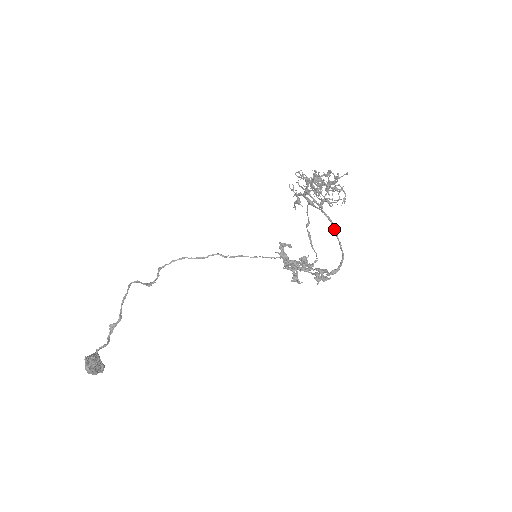
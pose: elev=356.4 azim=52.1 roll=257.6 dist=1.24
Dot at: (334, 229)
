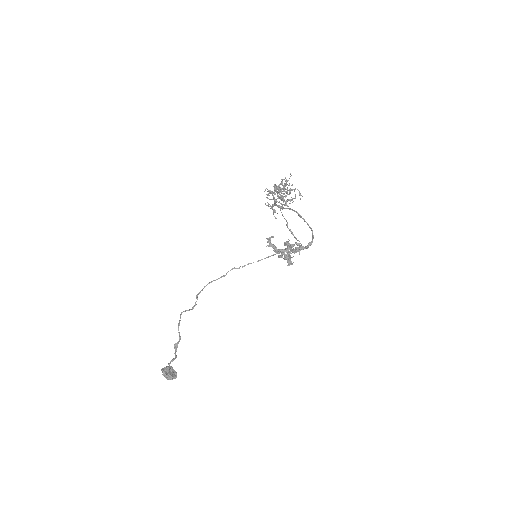
Dot at: (300, 216)
